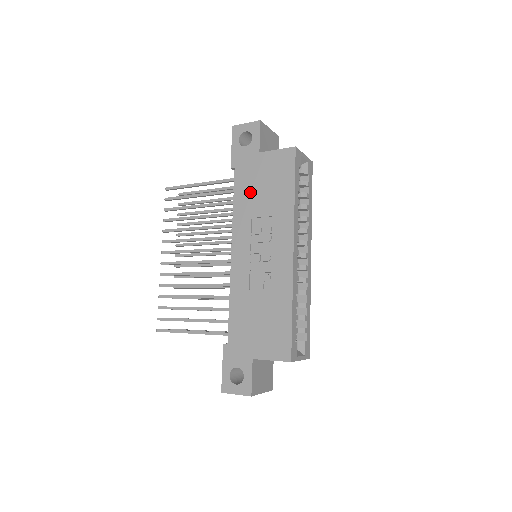
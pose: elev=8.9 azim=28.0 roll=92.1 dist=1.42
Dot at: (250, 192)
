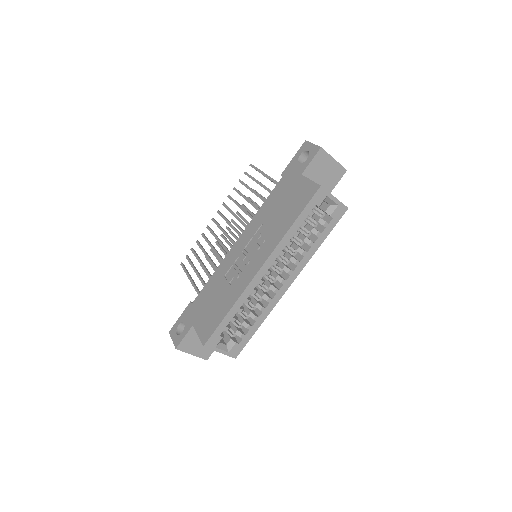
Dot at: (275, 203)
